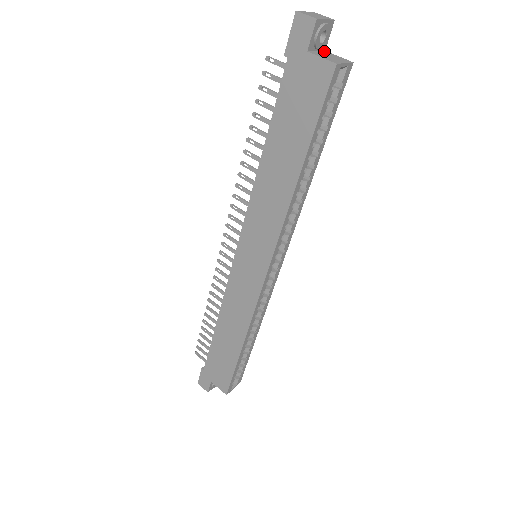
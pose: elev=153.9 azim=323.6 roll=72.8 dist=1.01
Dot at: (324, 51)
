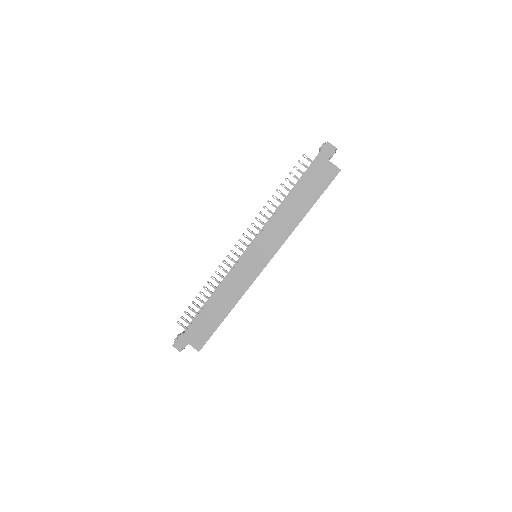
Dot at: occluded
